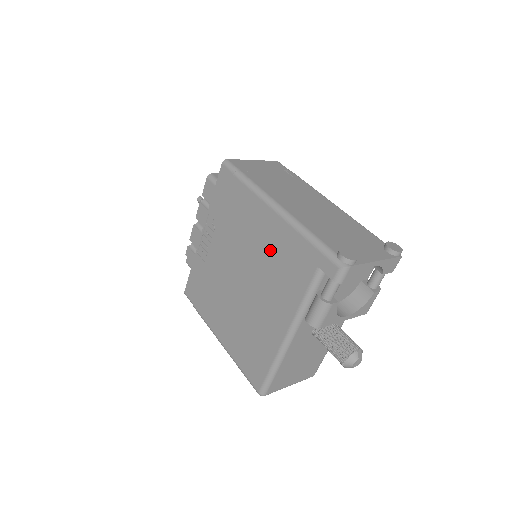
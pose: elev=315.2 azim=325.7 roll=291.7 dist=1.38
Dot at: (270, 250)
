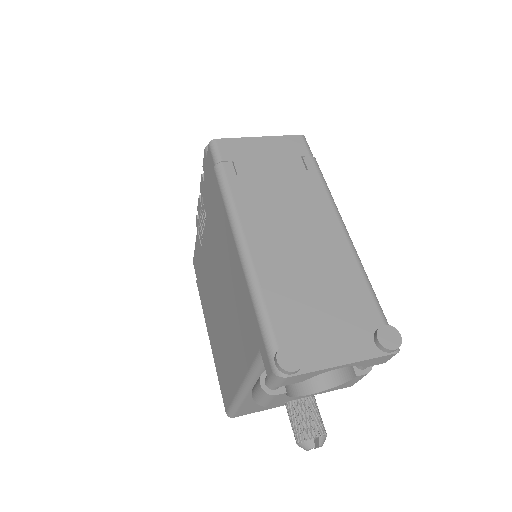
Dot at: (233, 288)
